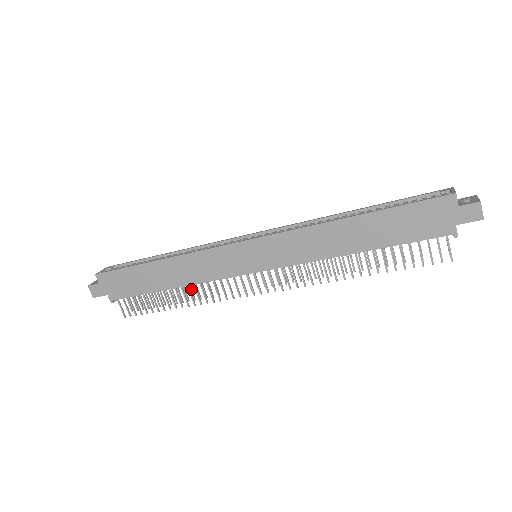
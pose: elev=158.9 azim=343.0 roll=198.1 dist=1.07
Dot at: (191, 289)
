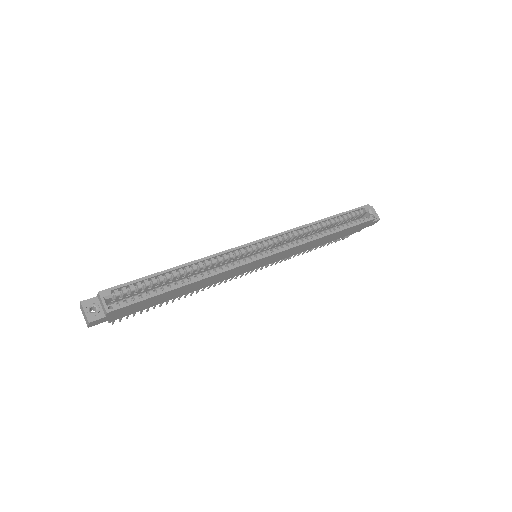
Dot at: occluded
